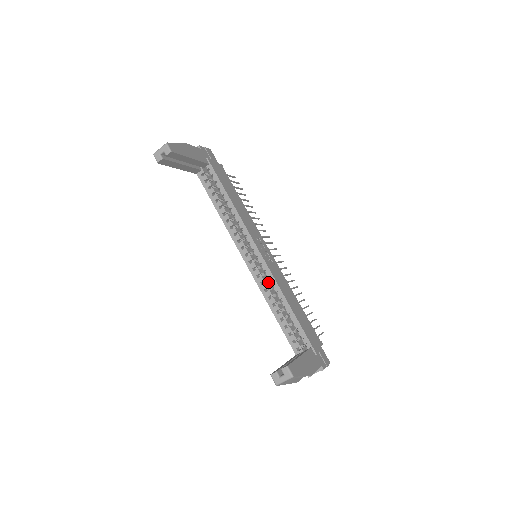
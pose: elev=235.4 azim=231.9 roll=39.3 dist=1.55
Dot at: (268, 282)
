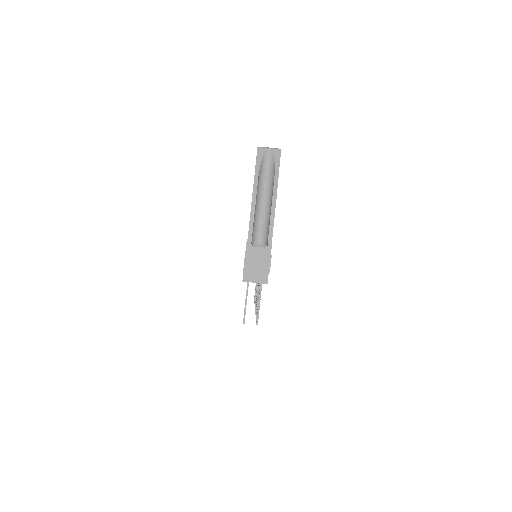
Dot at: occluded
